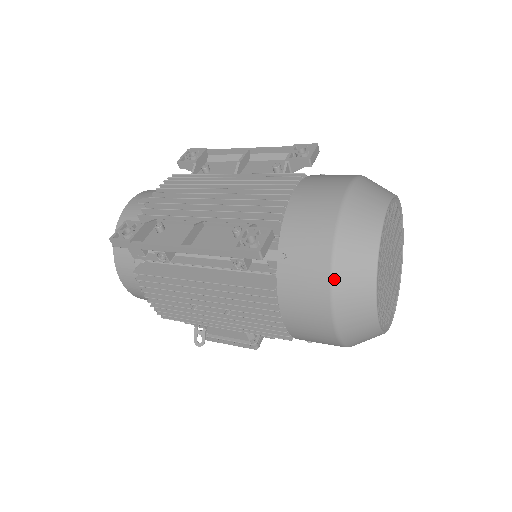
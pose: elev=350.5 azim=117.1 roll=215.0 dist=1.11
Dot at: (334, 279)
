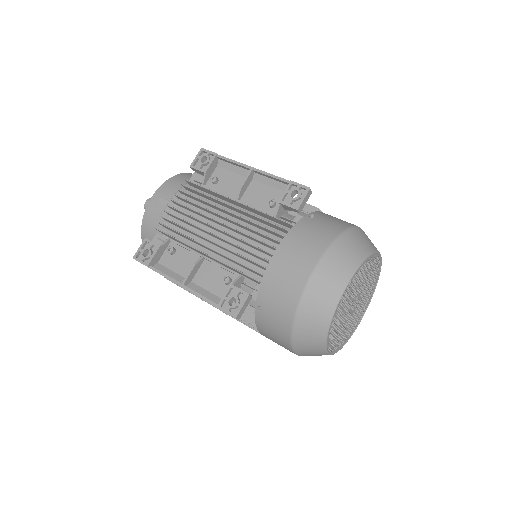
Dot at: (293, 337)
